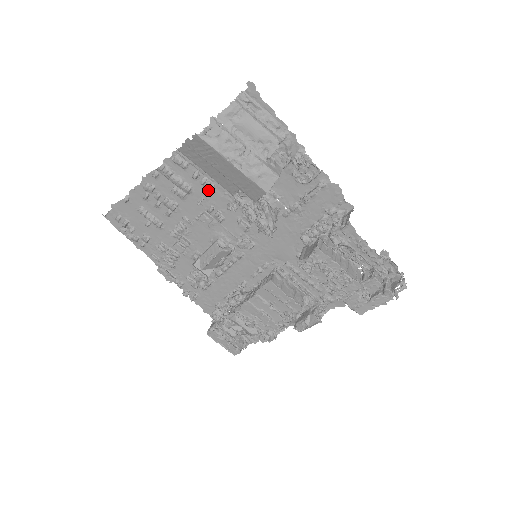
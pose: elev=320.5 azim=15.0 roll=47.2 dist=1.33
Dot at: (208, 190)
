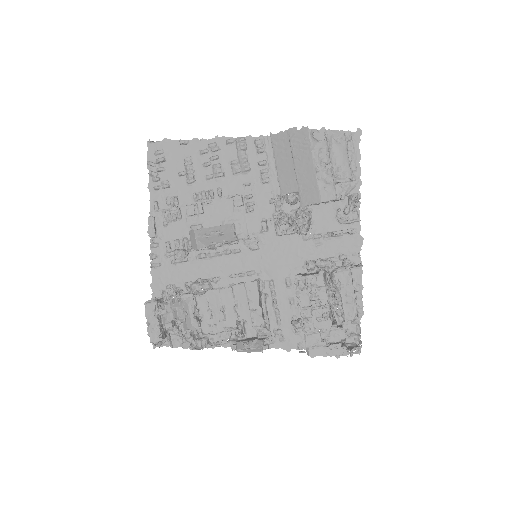
Dot at: (262, 180)
